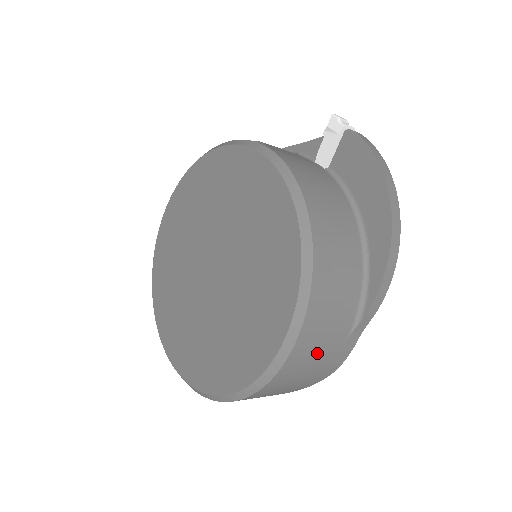
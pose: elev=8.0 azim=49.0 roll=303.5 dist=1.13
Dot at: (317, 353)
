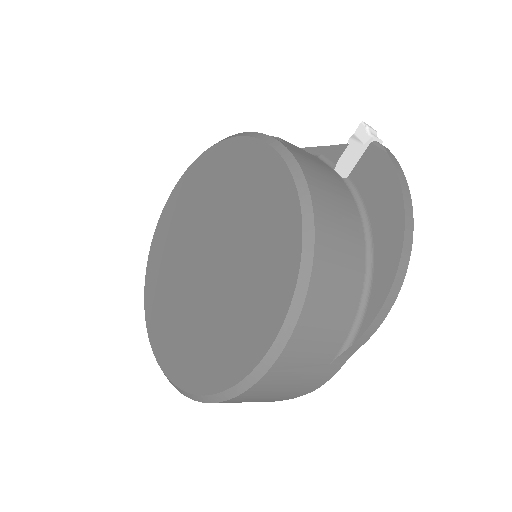
Dot at: (299, 371)
